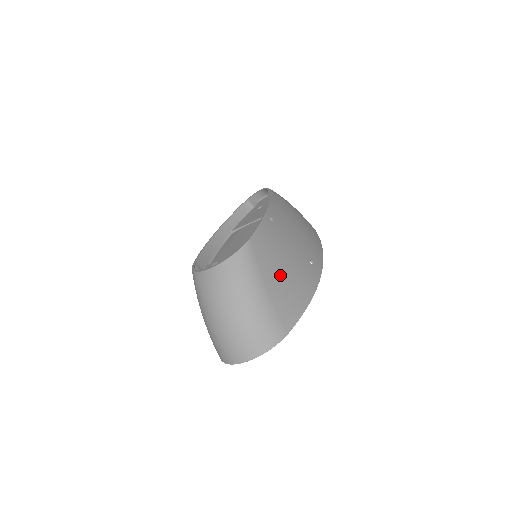
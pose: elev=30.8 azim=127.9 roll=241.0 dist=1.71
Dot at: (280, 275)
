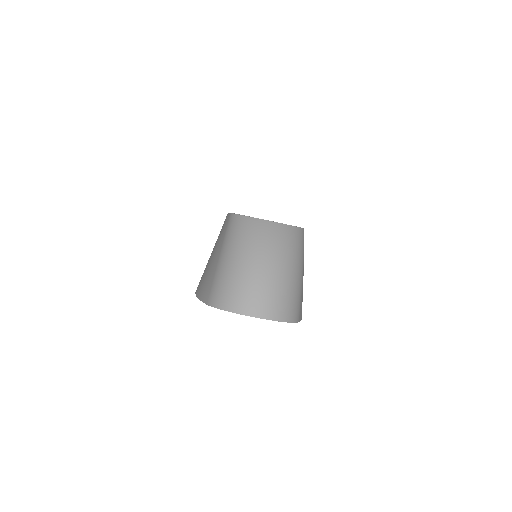
Dot at: occluded
